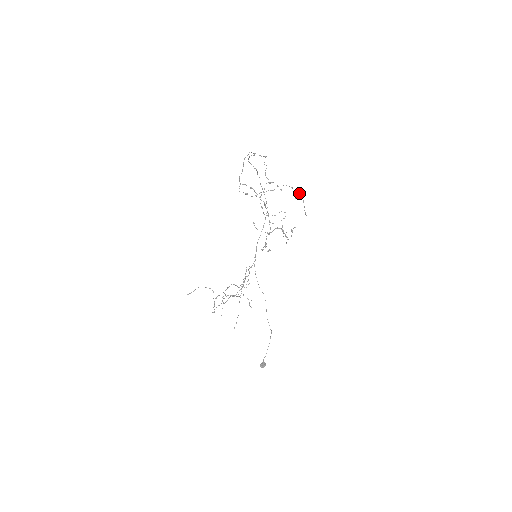
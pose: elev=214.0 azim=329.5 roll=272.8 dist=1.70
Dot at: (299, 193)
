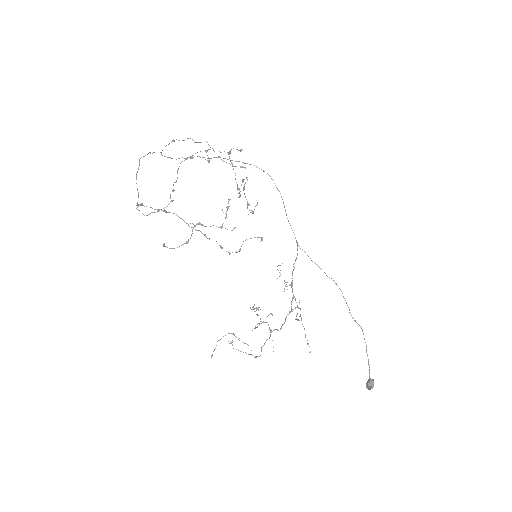
Dot at: occluded
